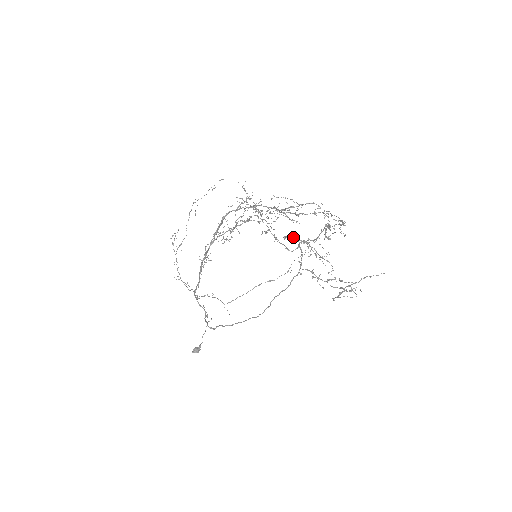
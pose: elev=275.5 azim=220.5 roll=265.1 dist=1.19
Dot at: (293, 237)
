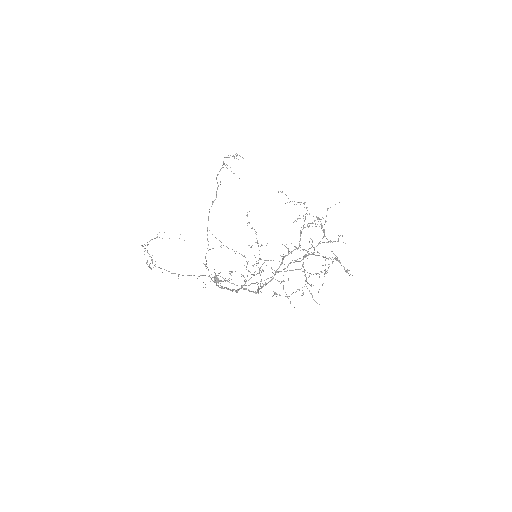
Dot at: occluded
